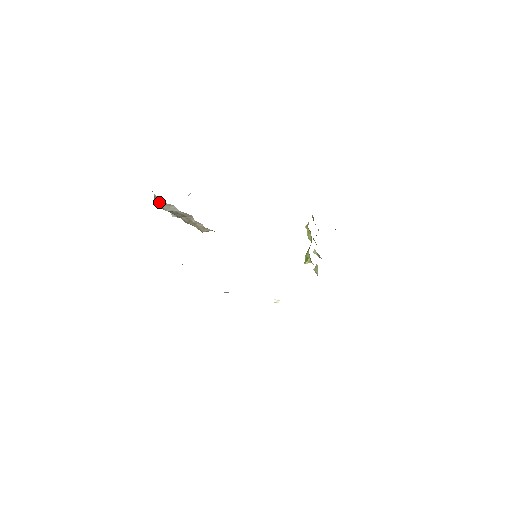
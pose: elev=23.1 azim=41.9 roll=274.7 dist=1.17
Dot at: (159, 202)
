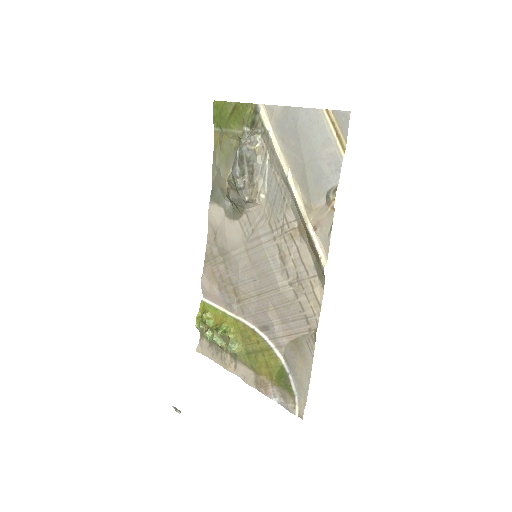
Dot at: (252, 146)
